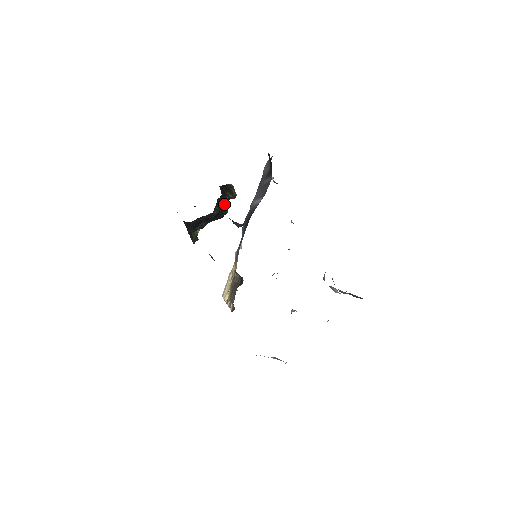
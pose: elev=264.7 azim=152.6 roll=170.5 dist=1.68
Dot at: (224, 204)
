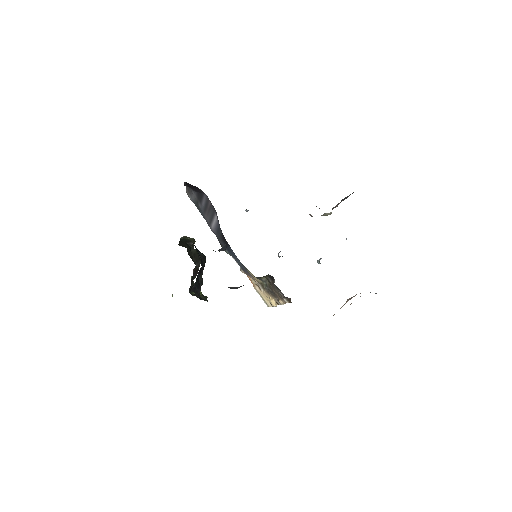
Dot at: (197, 250)
